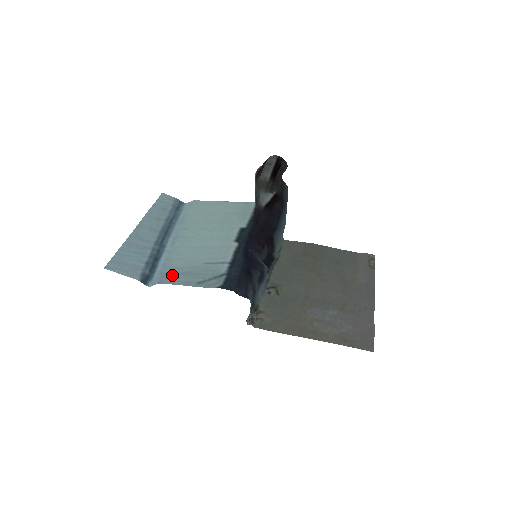
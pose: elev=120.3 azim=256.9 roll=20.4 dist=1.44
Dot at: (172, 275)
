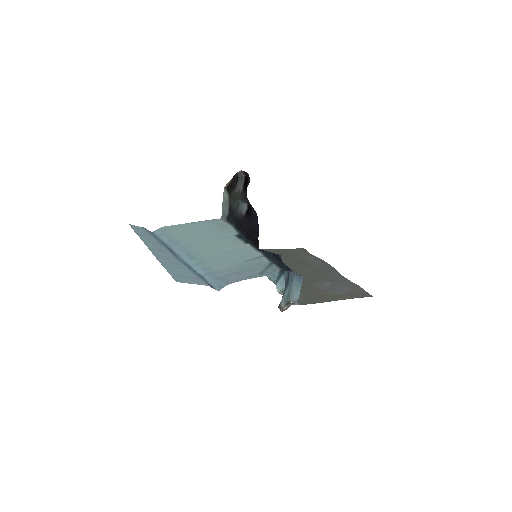
Dot at: (230, 276)
